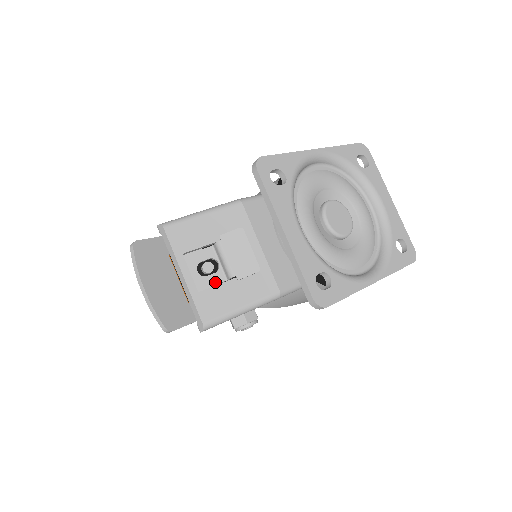
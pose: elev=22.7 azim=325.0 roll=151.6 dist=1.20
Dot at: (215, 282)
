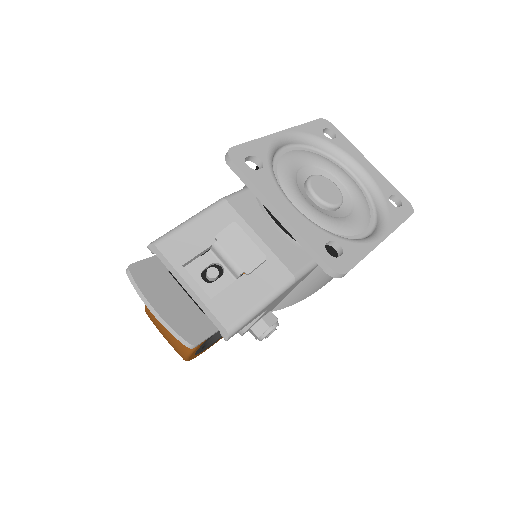
Dot at: (225, 285)
